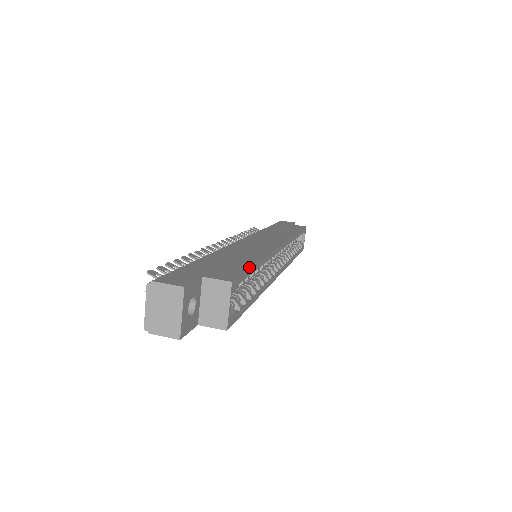
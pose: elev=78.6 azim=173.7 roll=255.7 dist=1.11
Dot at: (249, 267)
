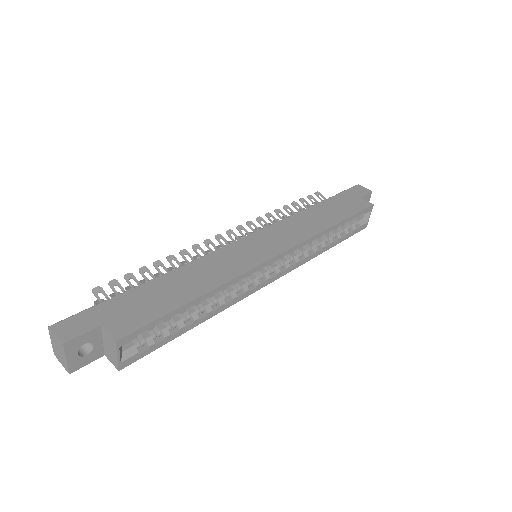
Dot at: (168, 311)
